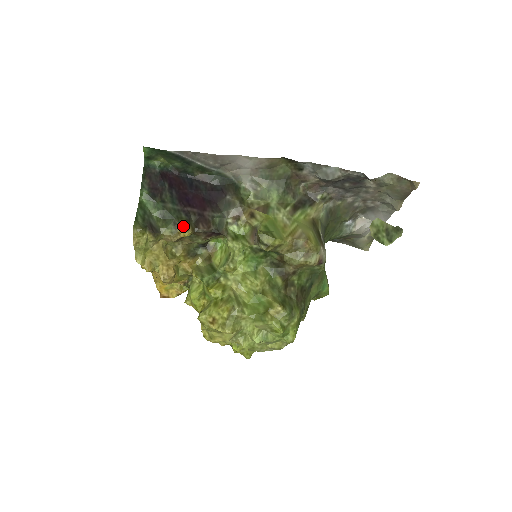
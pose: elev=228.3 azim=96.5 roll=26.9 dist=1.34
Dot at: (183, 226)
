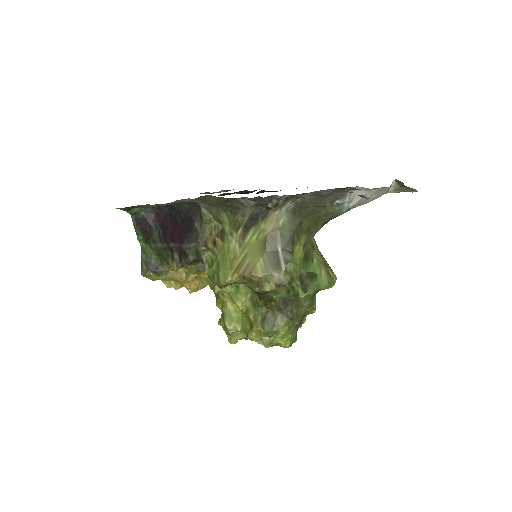
Dot at: (170, 264)
